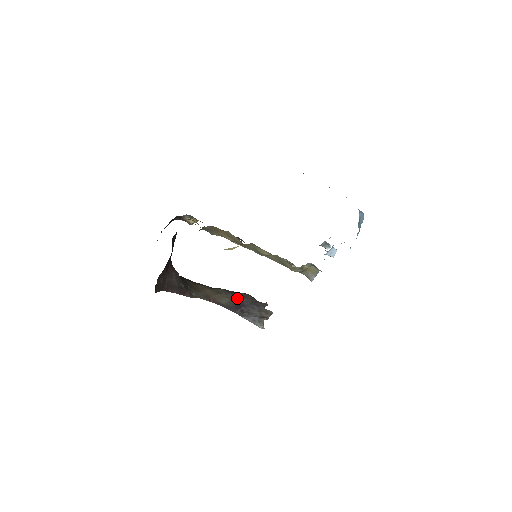
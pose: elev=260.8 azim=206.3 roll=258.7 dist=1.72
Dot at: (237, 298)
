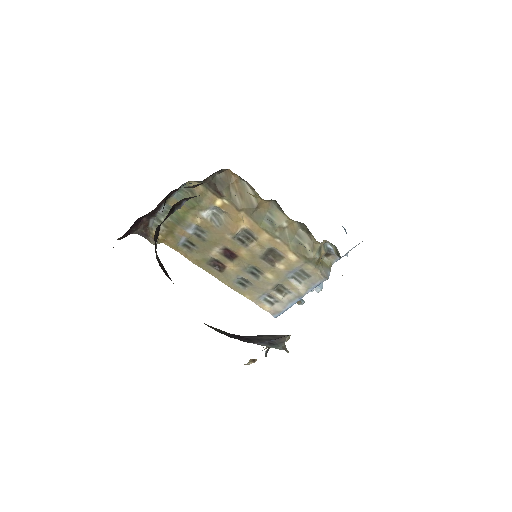
Dot at: occluded
